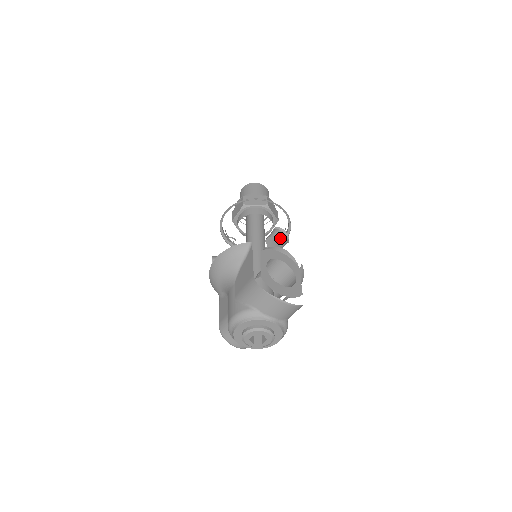
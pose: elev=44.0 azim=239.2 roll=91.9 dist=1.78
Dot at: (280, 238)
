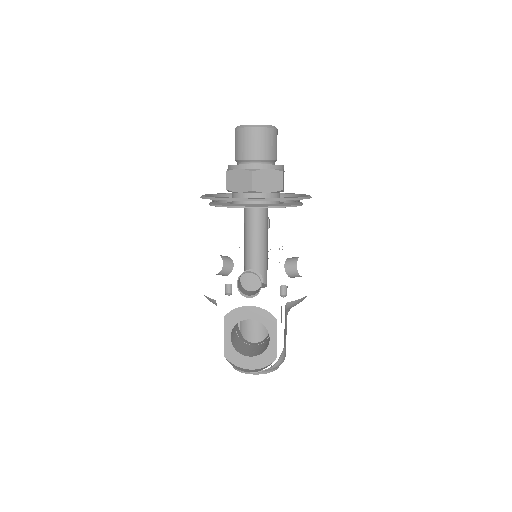
Dot at: (257, 272)
